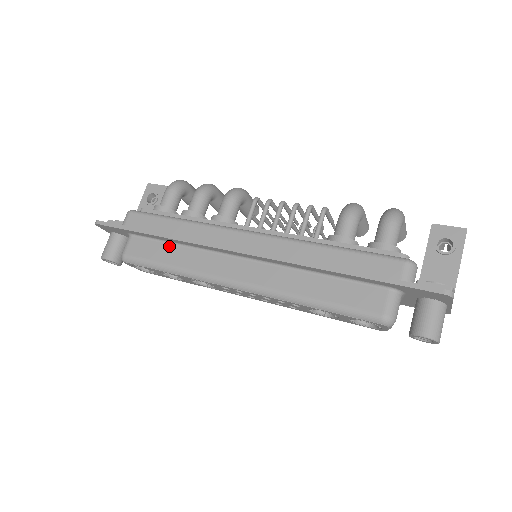
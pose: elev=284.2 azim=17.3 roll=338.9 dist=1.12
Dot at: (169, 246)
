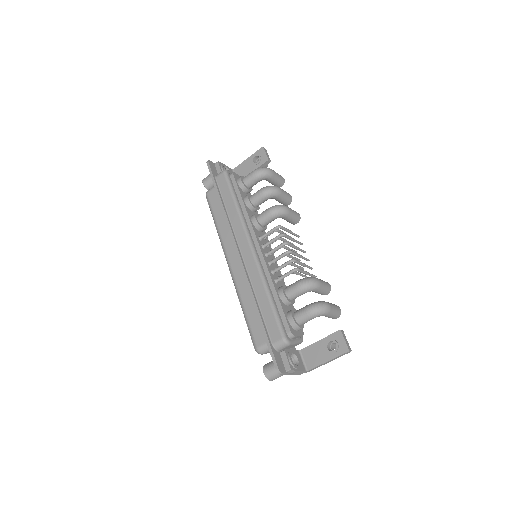
Dot at: occluded
